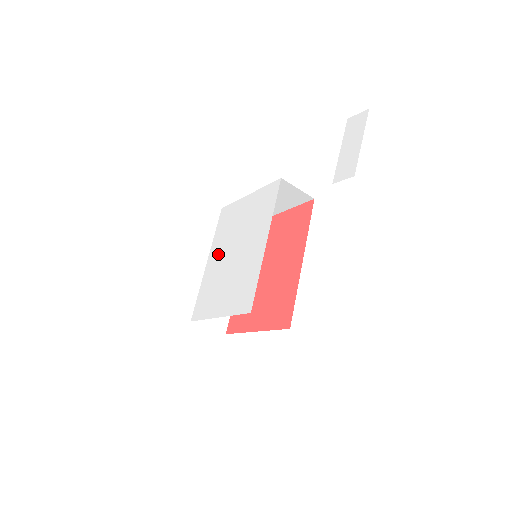
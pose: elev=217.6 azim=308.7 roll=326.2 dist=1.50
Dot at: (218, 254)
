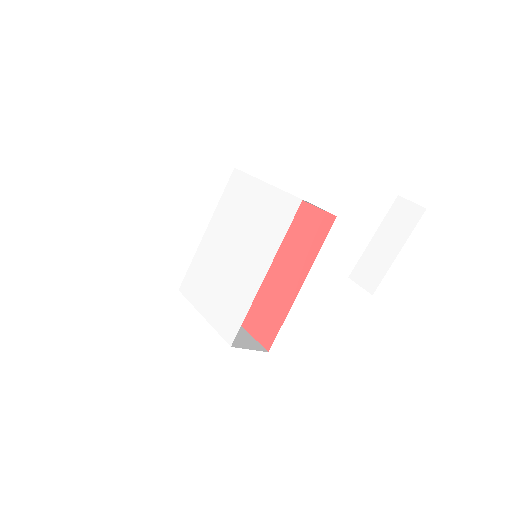
Dot at: (218, 233)
